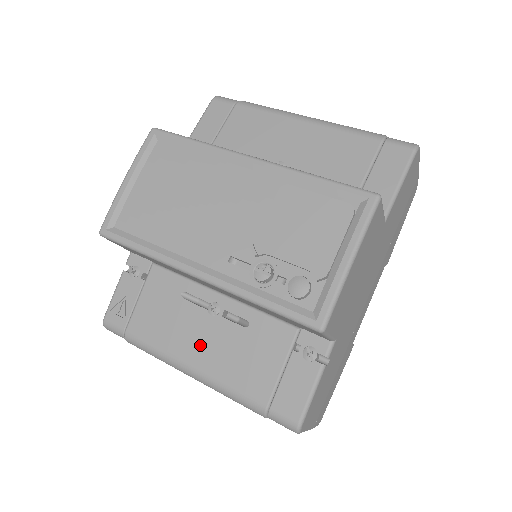
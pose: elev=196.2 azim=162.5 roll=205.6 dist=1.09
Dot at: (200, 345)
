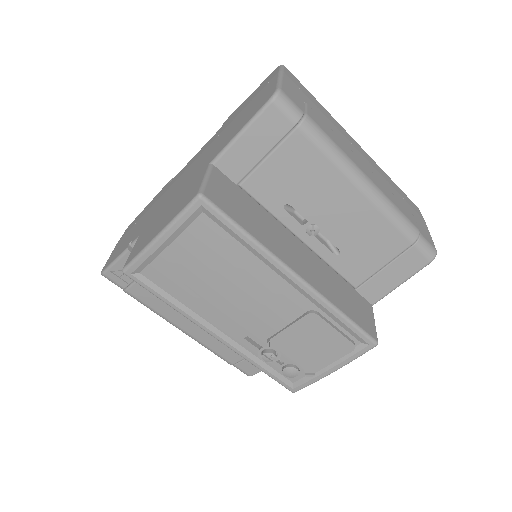
Dot at: occluded
